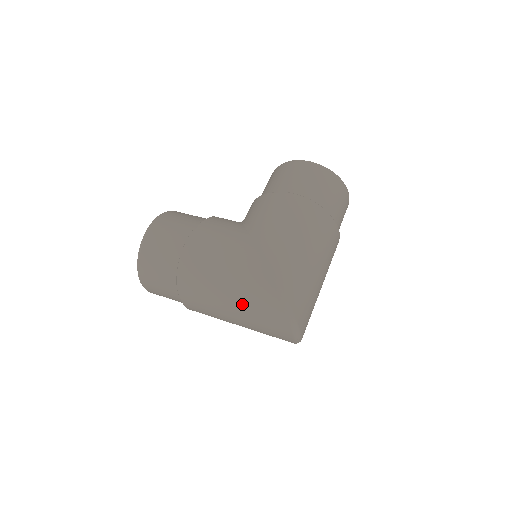
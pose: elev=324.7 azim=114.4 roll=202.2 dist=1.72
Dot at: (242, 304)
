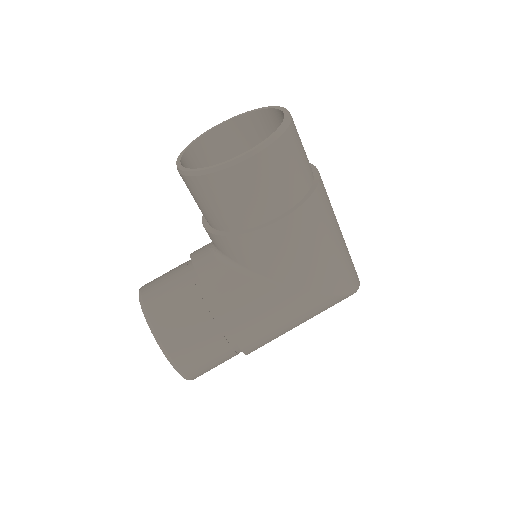
Dot at: occluded
